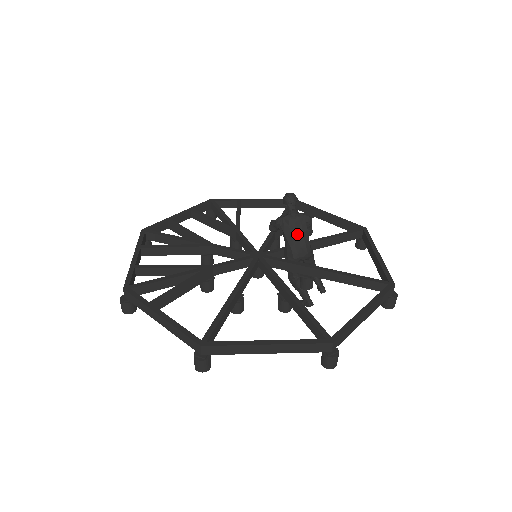
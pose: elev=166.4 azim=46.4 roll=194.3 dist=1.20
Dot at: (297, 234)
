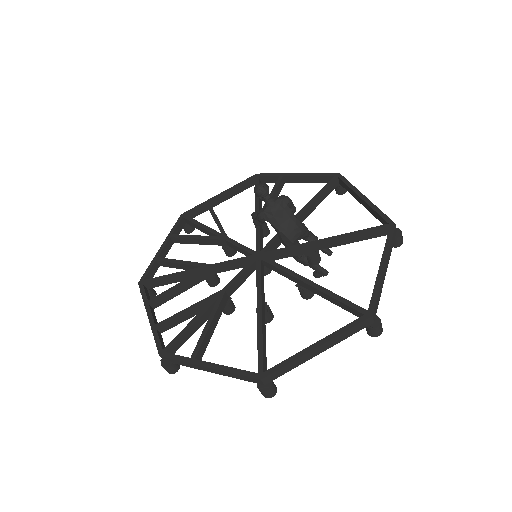
Dot at: (284, 220)
